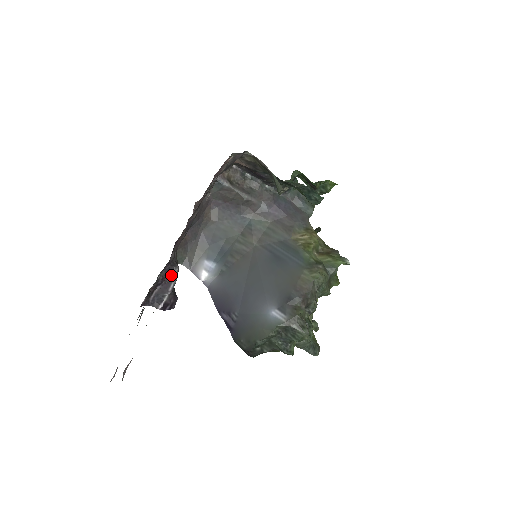
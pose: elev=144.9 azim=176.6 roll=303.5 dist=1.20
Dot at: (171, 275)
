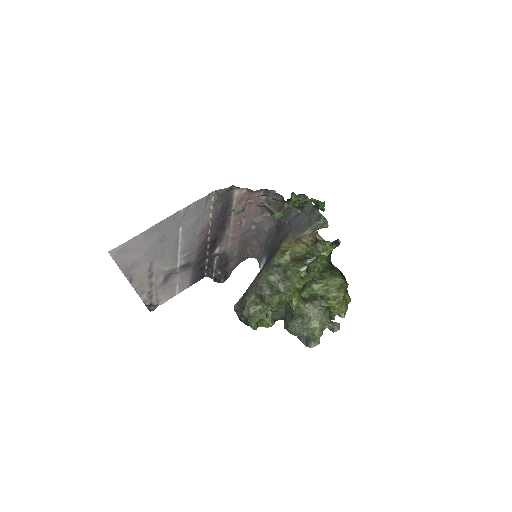
Dot at: (213, 261)
